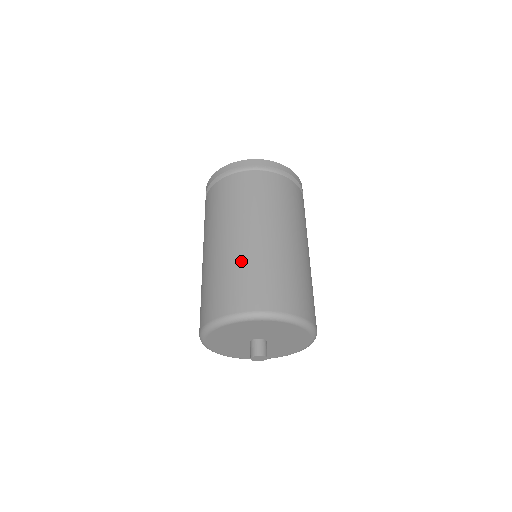
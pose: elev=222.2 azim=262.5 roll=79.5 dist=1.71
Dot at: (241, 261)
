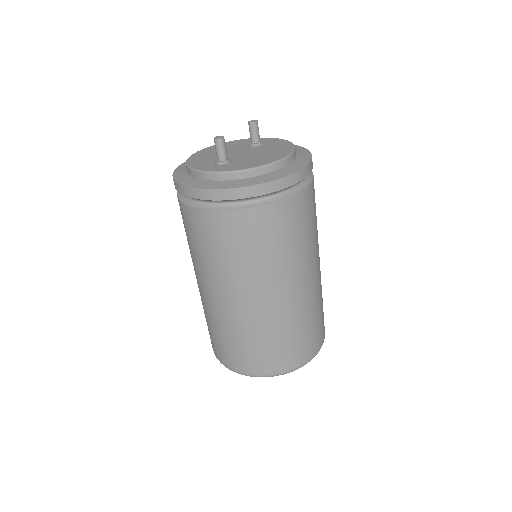
Dot at: (219, 324)
